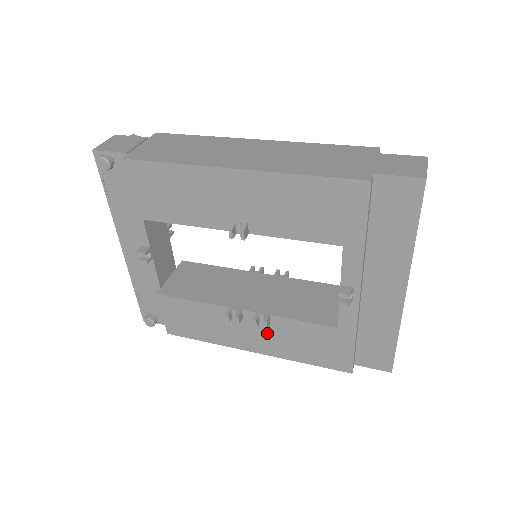
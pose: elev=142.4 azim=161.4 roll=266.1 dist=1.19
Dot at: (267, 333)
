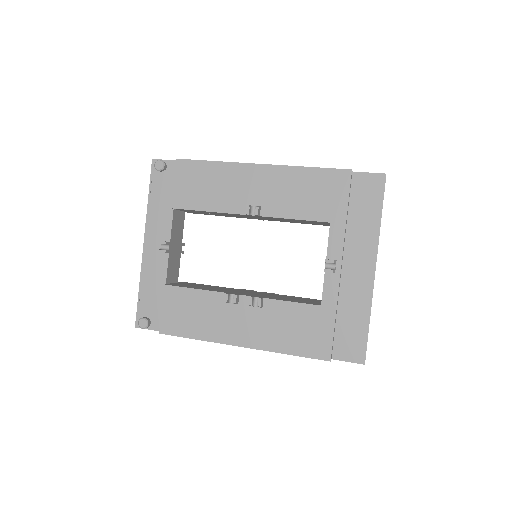
Dot at: (257, 320)
